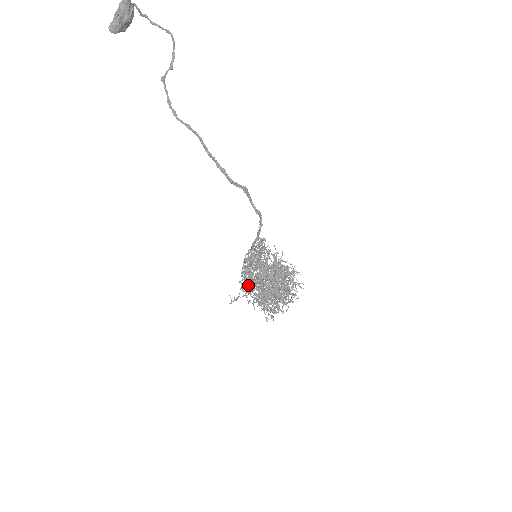
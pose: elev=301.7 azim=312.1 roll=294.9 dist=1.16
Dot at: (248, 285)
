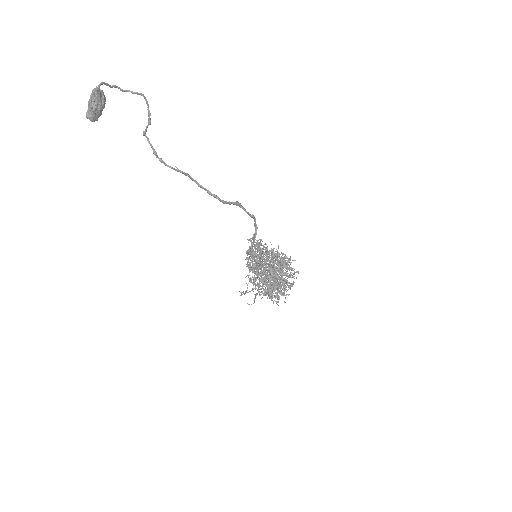
Dot at: occluded
